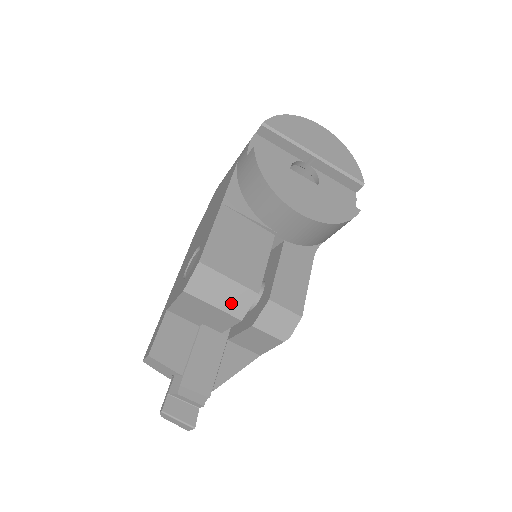
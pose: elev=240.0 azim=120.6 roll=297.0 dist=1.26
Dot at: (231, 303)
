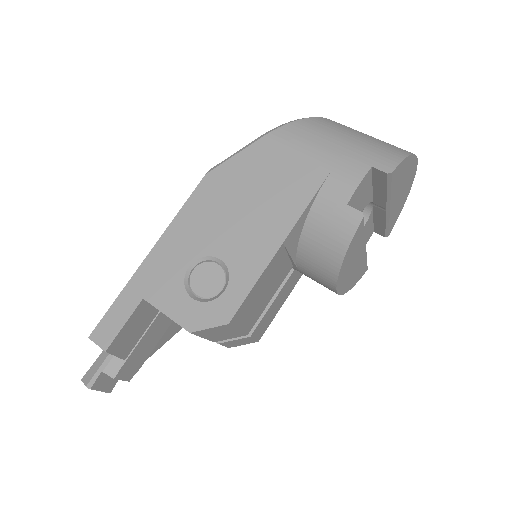
Dot at: (220, 337)
